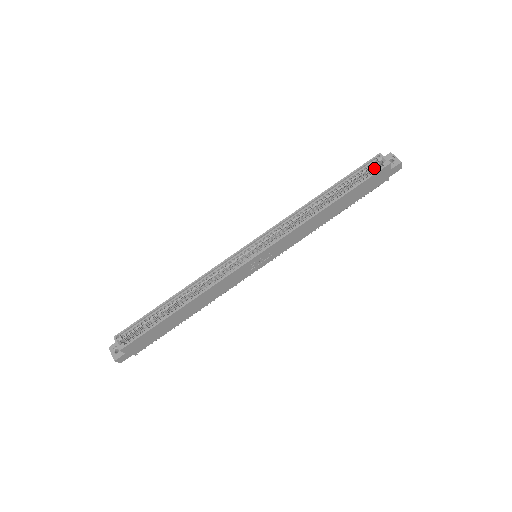
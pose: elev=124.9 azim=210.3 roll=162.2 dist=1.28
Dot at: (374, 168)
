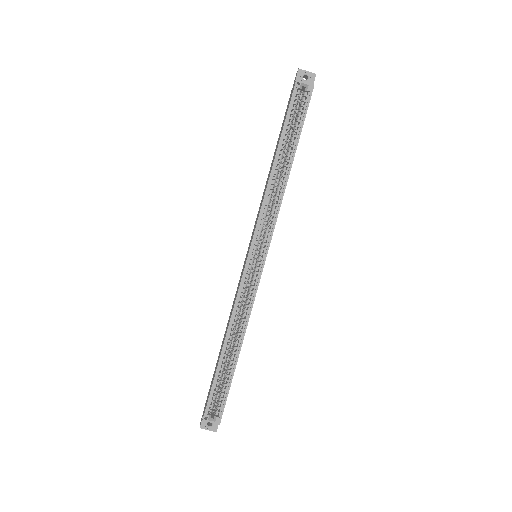
Dot at: (299, 98)
